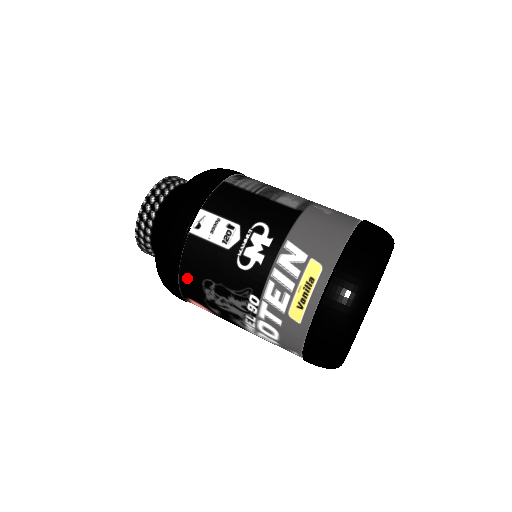
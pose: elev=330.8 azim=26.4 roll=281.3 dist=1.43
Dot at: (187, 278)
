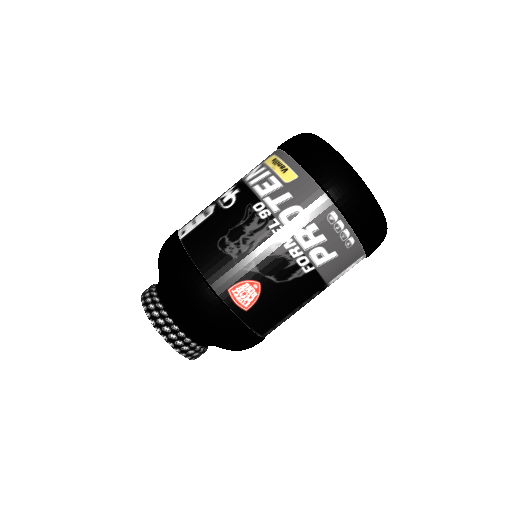
Dot at: (206, 262)
